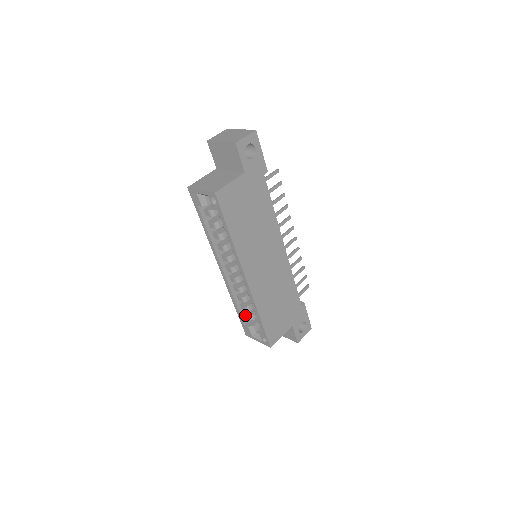
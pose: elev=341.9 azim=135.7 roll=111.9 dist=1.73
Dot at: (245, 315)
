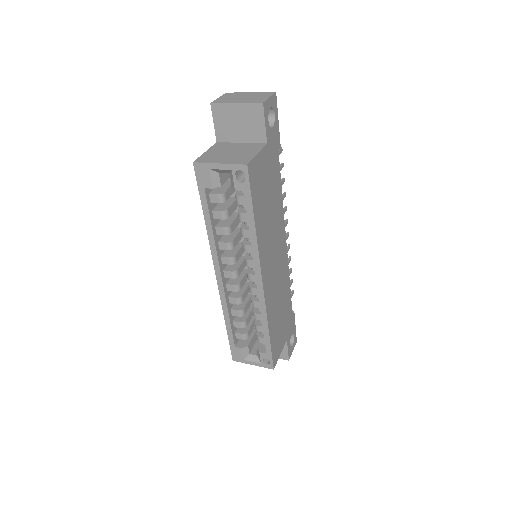
Dot at: (237, 334)
